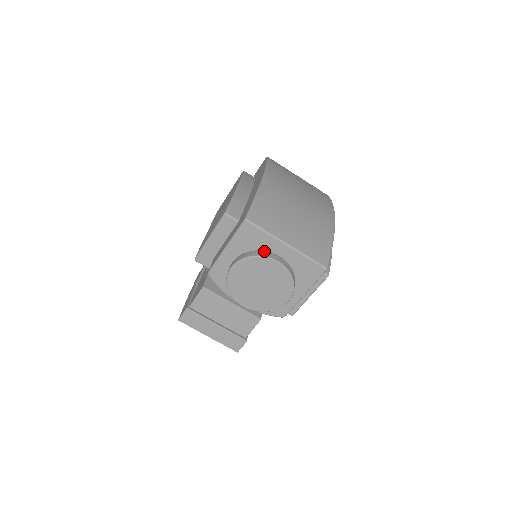
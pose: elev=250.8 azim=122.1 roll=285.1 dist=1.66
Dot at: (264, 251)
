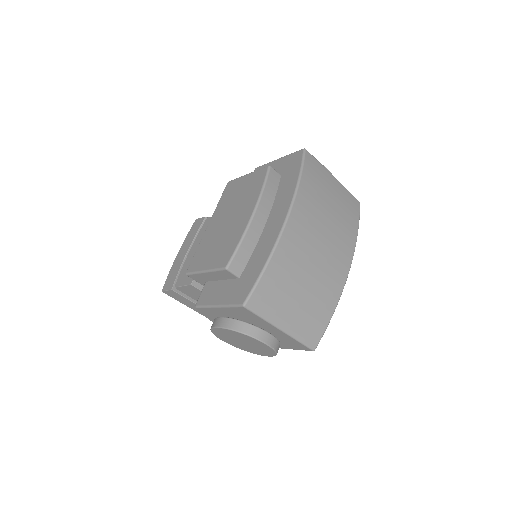
Dot at: (255, 328)
